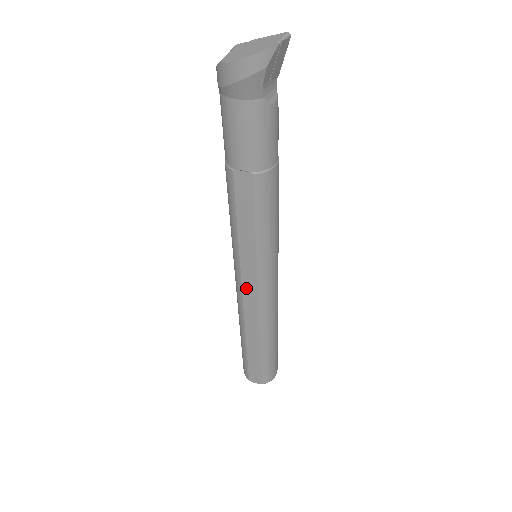
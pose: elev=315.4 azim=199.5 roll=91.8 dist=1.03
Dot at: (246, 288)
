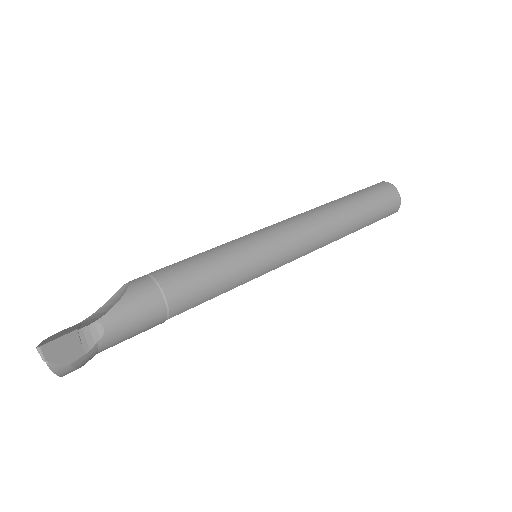
Dot at: occluded
